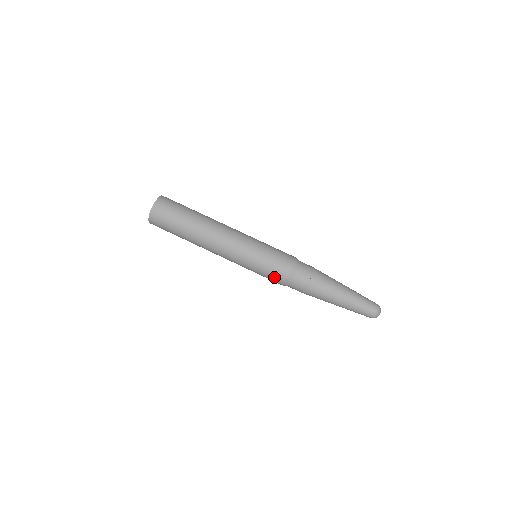
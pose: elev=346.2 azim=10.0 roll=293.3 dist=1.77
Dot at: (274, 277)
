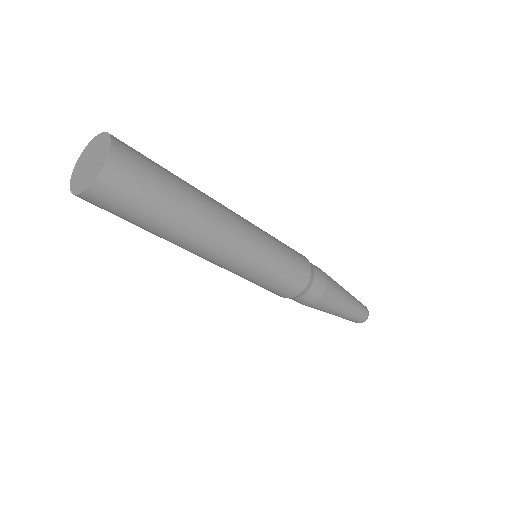
Dot at: (288, 289)
